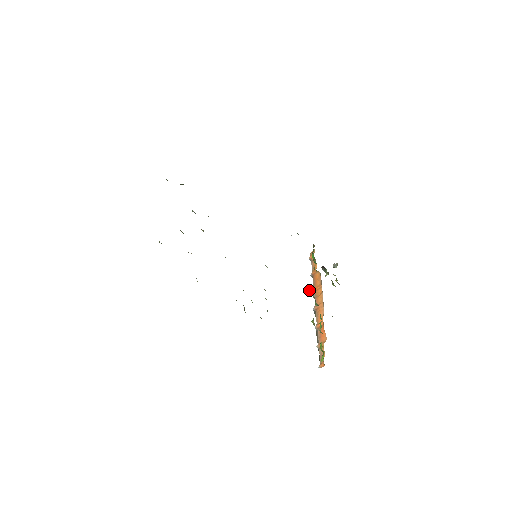
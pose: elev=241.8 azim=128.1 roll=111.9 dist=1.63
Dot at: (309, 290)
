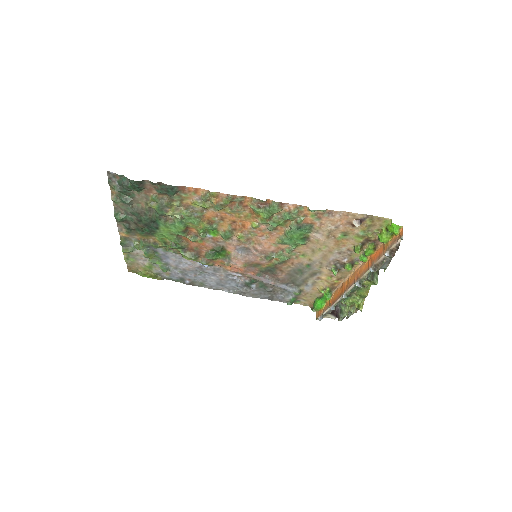
Dot at: (332, 270)
